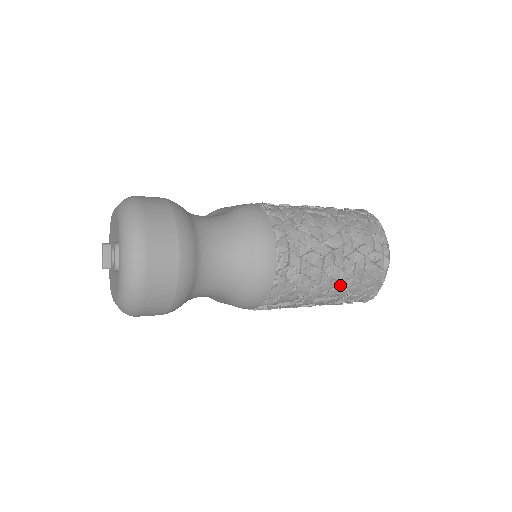
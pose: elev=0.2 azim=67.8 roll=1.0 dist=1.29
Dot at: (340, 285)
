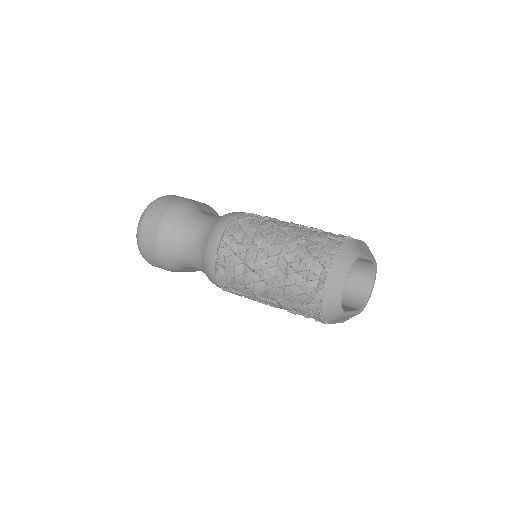
Dot at: (272, 290)
